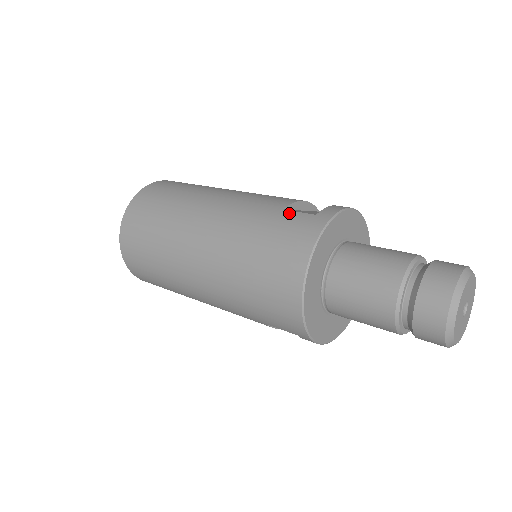
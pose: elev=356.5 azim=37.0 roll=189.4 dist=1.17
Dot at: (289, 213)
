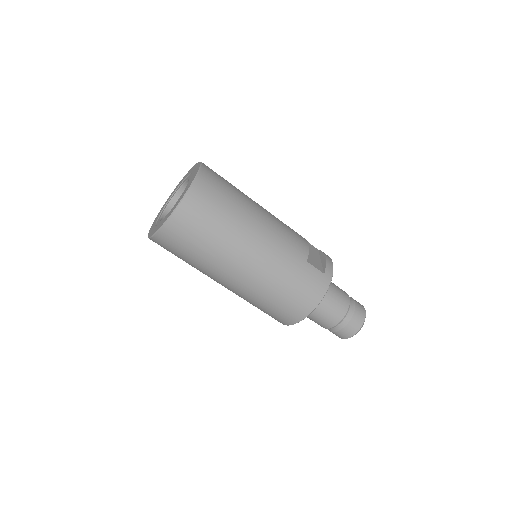
Dot at: (311, 267)
